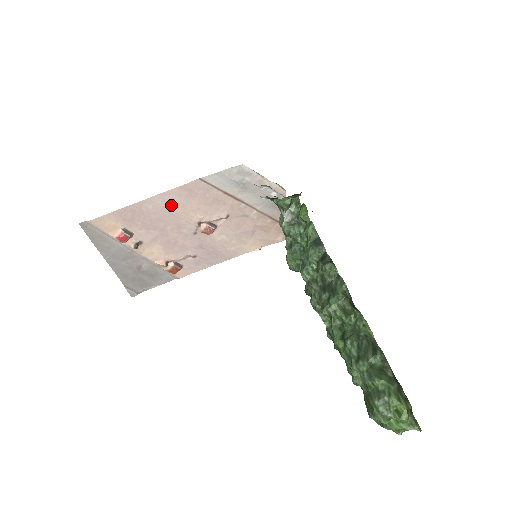
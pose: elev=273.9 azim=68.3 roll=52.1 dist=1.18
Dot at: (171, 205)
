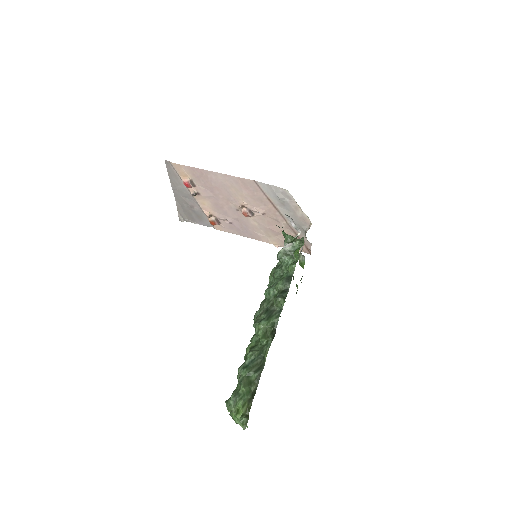
Dot at: (228, 184)
